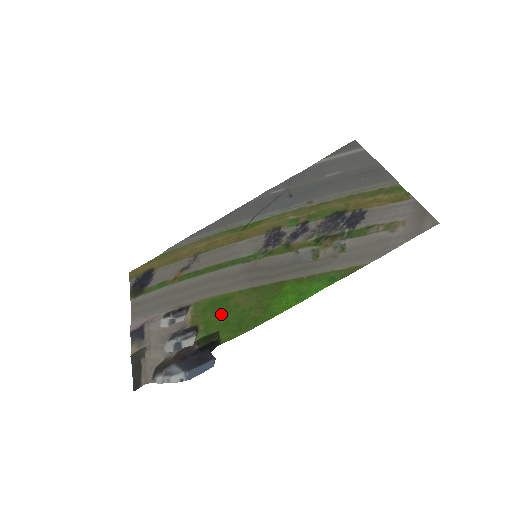
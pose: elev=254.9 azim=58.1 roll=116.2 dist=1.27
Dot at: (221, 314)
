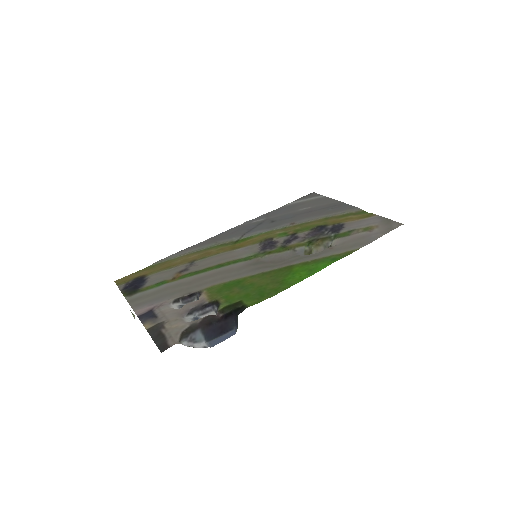
Dot at: (239, 291)
